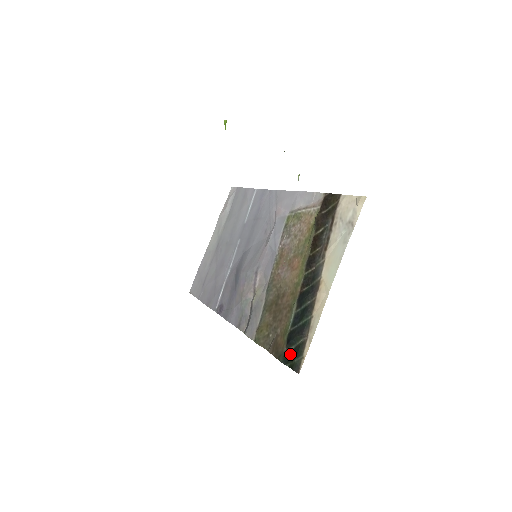
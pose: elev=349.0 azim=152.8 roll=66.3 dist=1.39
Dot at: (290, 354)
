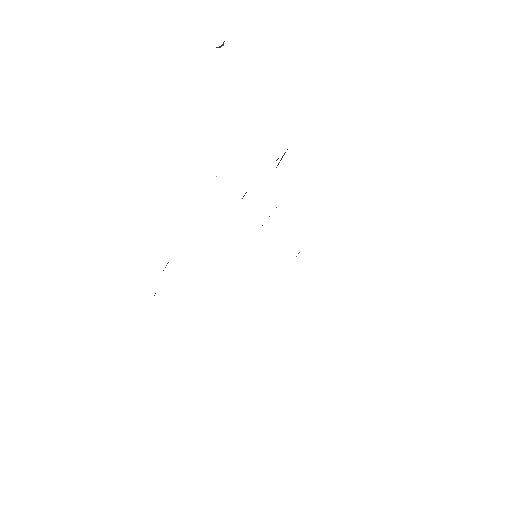
Dot at: occluded
